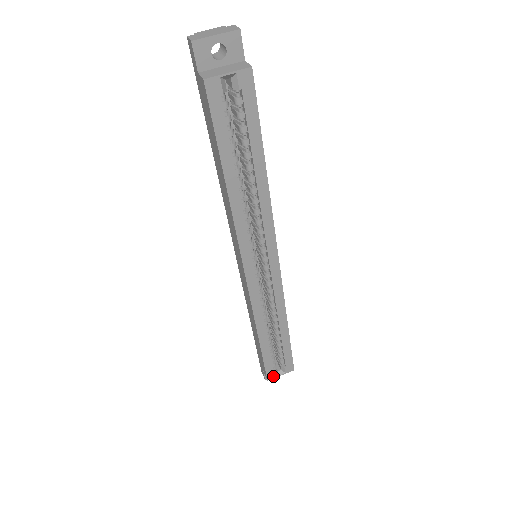
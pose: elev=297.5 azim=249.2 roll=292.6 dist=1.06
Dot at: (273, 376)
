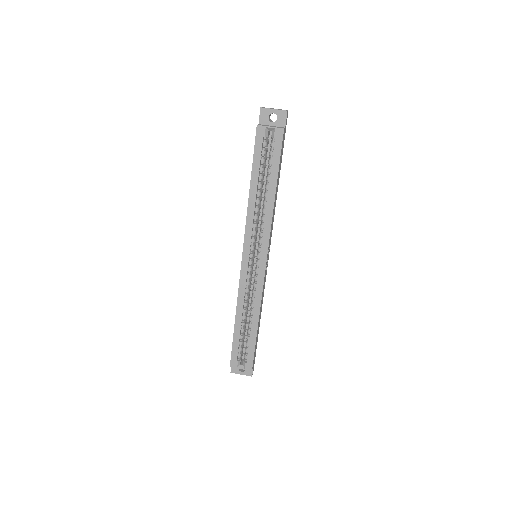
Dot at: (235, 365)
